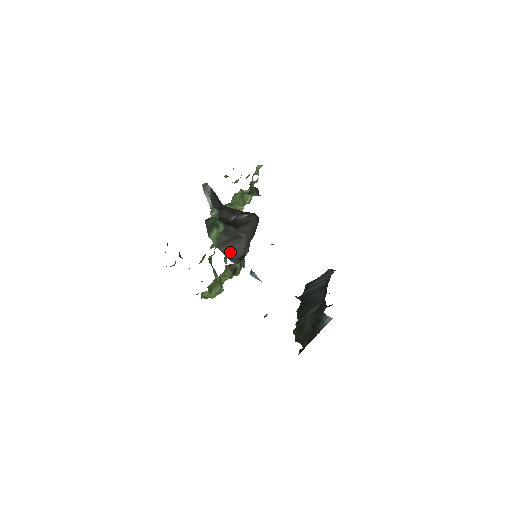
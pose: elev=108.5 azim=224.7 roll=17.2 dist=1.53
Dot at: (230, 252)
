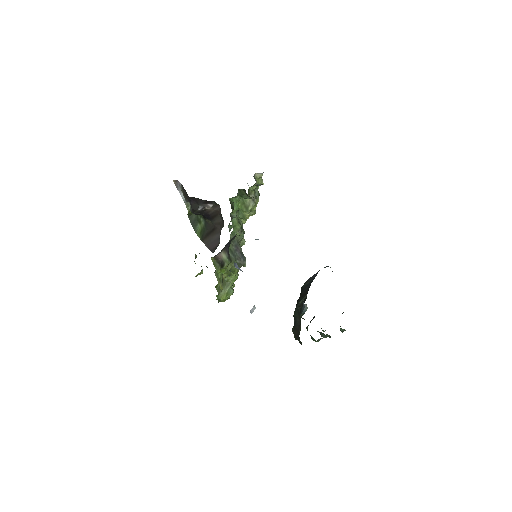
Dot at: (210, 243)
